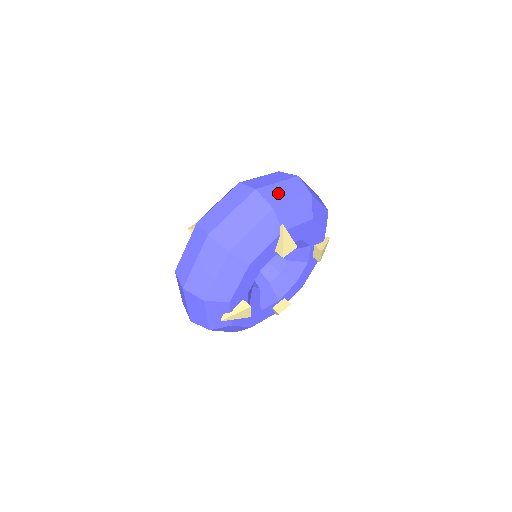
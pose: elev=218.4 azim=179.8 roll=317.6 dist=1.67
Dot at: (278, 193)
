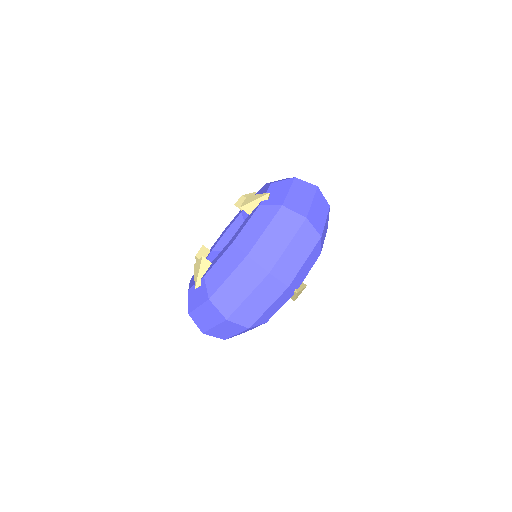
Dot at: (290, 262)
